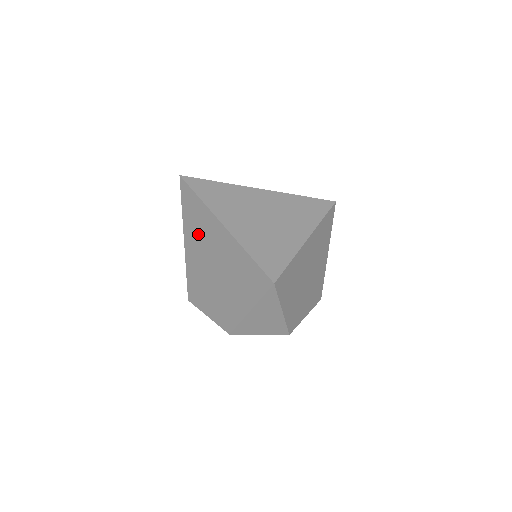
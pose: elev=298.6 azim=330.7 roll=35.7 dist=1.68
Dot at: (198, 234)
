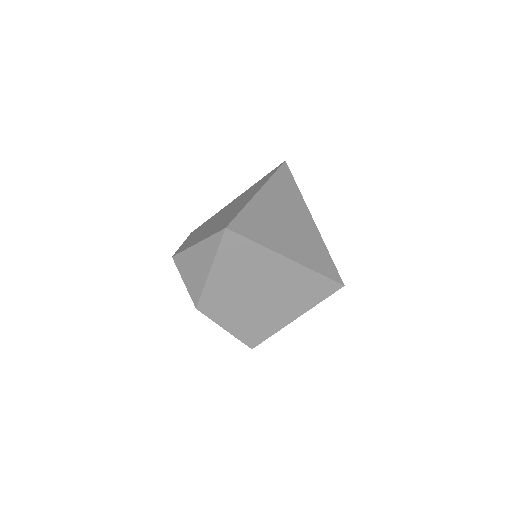
Dot at: occluded
